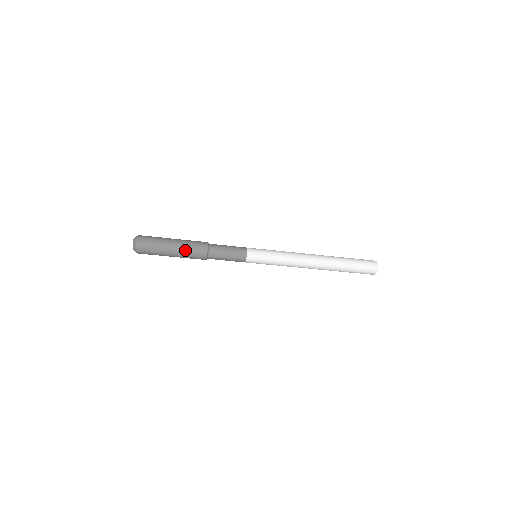
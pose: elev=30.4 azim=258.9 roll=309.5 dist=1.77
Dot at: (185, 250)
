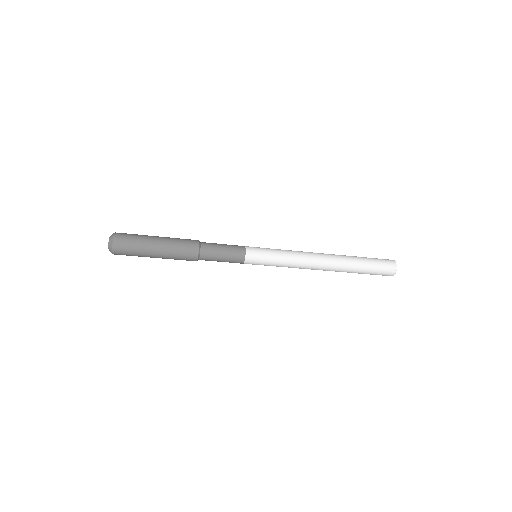
Dot at: (171, 258)
